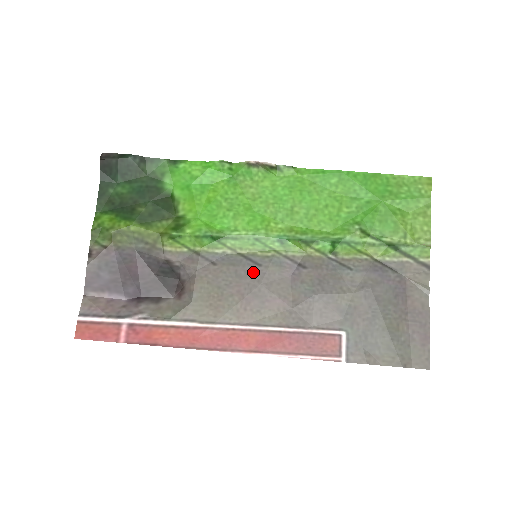
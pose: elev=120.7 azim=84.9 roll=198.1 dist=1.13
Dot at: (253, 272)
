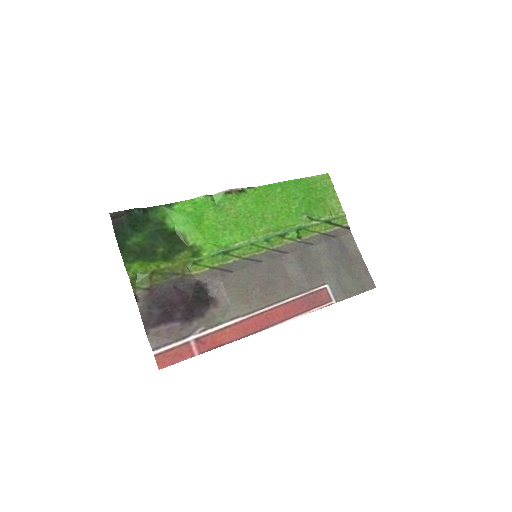
Dot at: (259, 268)
